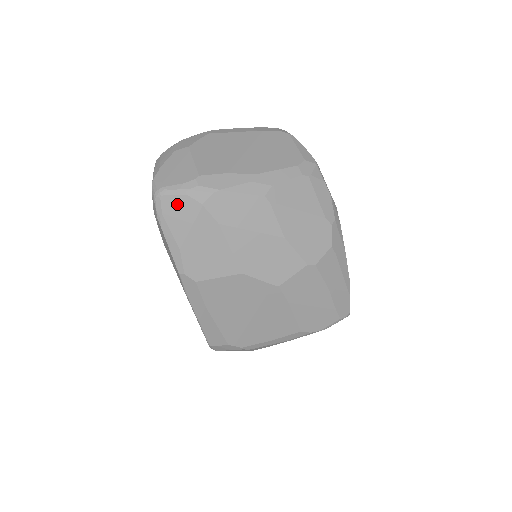
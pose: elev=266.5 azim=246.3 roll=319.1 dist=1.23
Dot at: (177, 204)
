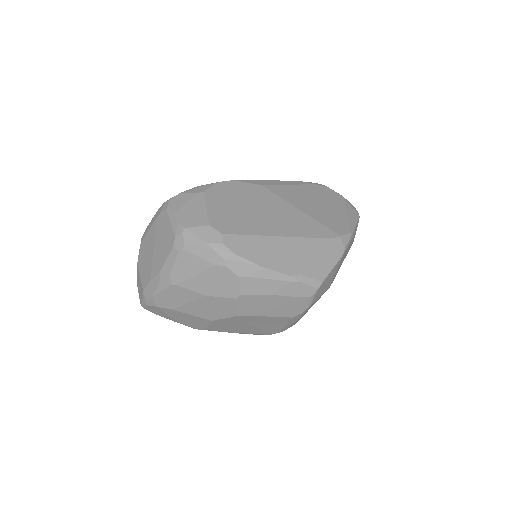
Dot at: (151, 309)
